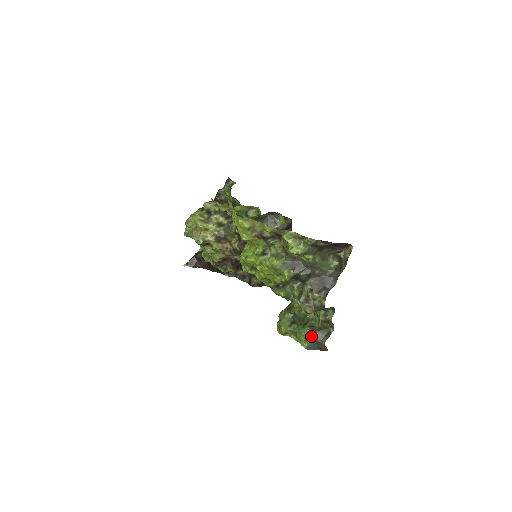
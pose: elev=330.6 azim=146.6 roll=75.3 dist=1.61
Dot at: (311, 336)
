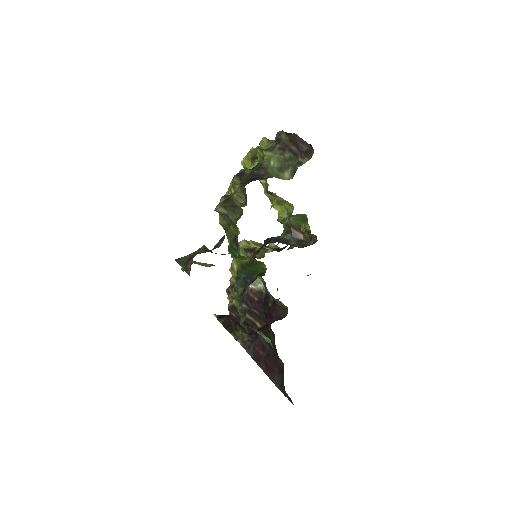
Dot at: (195, 252)
